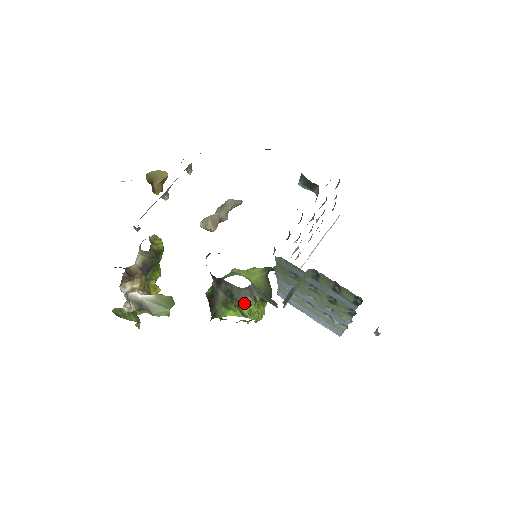
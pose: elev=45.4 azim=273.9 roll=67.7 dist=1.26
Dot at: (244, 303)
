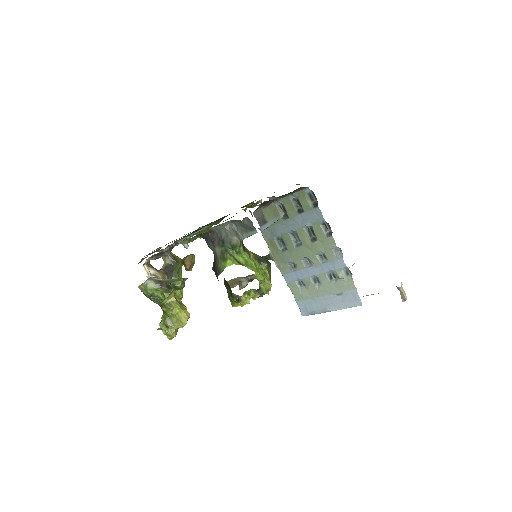
Dot at: (233, 242)
